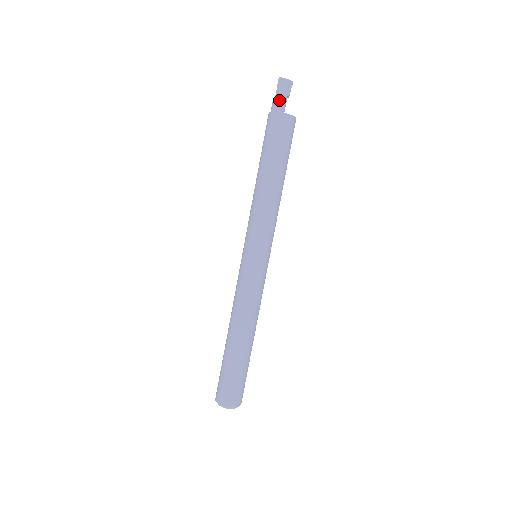
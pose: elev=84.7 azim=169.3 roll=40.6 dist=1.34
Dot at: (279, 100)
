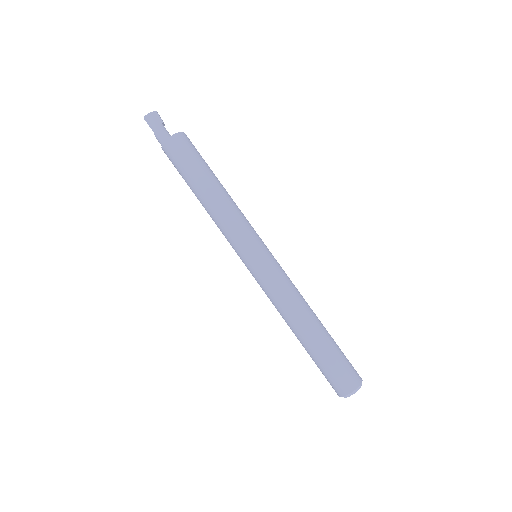
Dot at: (159, 132)
